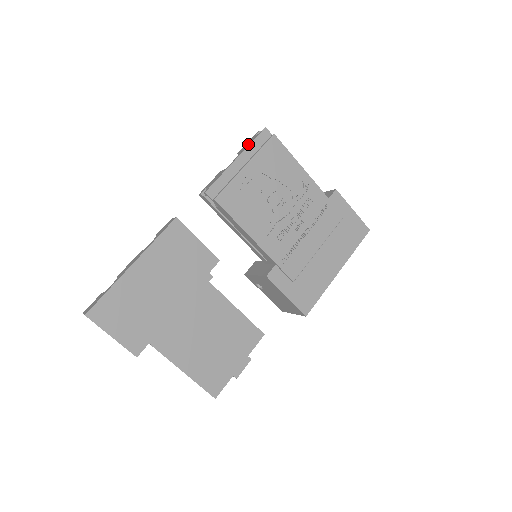
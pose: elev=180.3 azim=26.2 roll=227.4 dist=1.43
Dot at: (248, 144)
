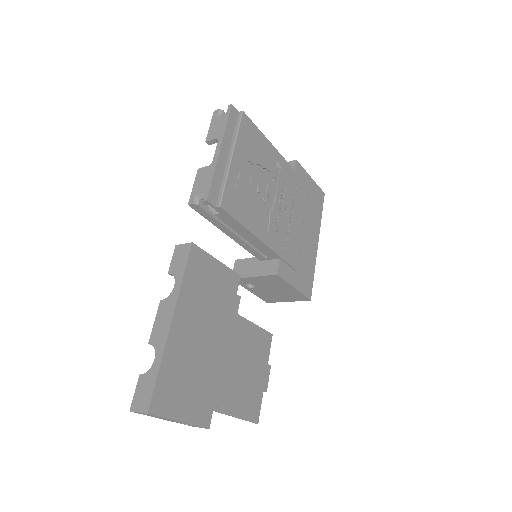
Dot at: (221, 128)
